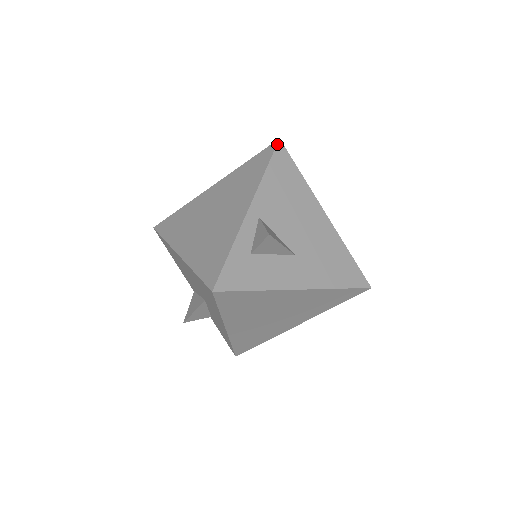
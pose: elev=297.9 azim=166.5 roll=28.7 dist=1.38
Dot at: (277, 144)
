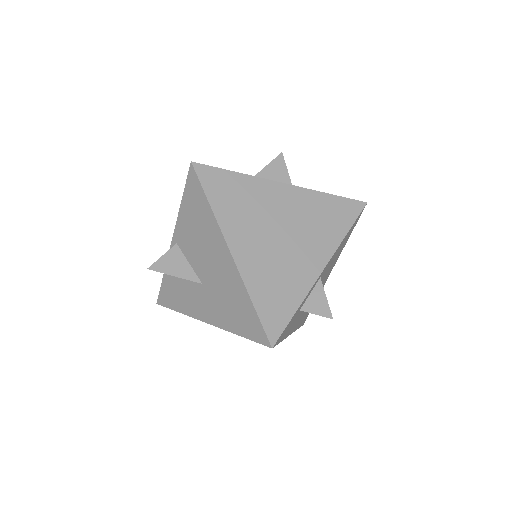
Dot at: occluded
